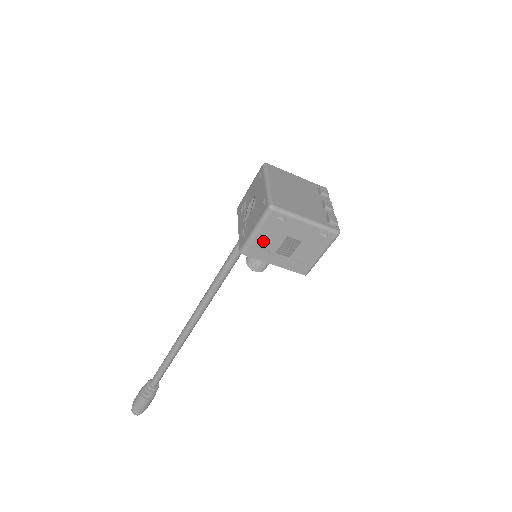
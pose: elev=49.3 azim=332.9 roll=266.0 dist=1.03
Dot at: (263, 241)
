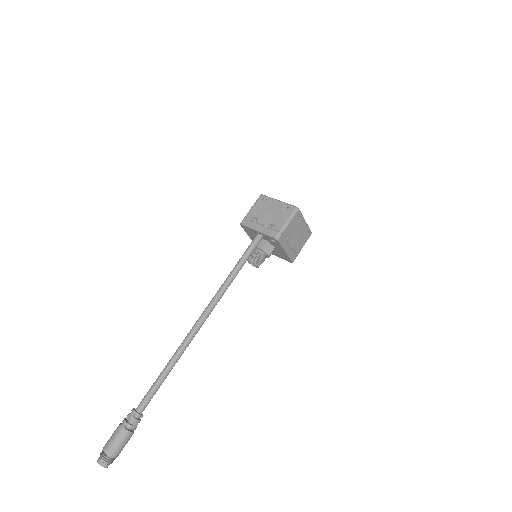
Dot at: (288, 232)
